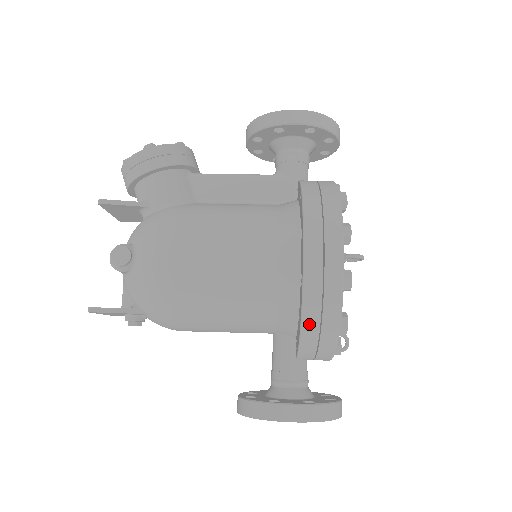
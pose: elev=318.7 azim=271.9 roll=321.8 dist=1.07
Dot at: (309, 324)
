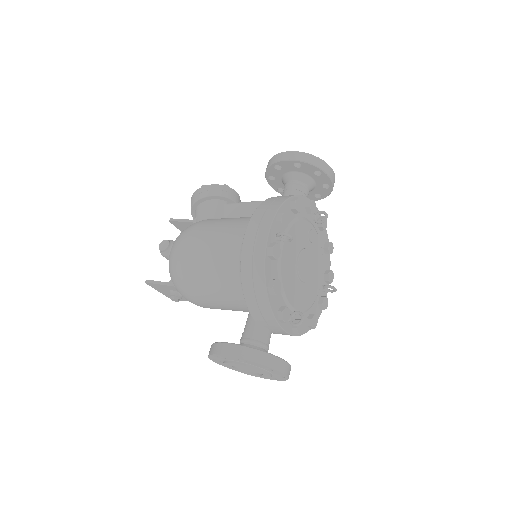
Dot at: (246, 282)
